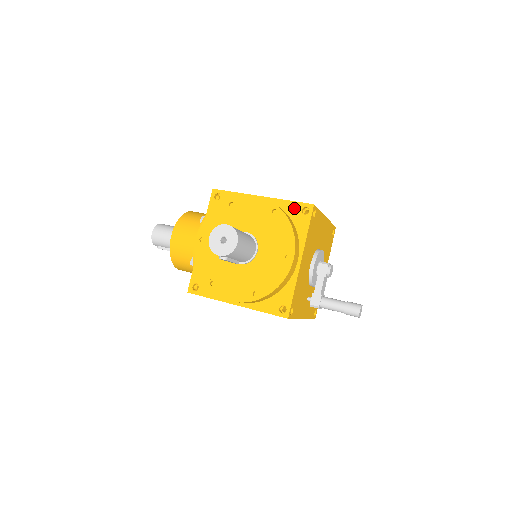
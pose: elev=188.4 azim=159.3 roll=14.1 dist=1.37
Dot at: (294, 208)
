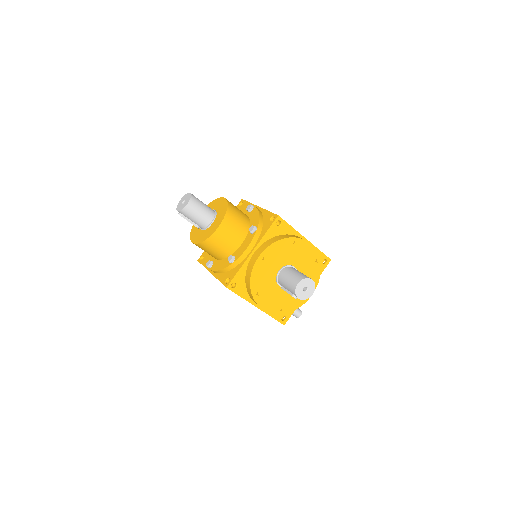
Dot at: (320, 257)
